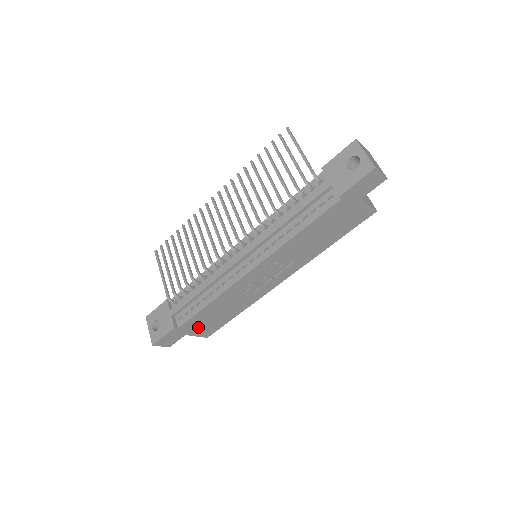
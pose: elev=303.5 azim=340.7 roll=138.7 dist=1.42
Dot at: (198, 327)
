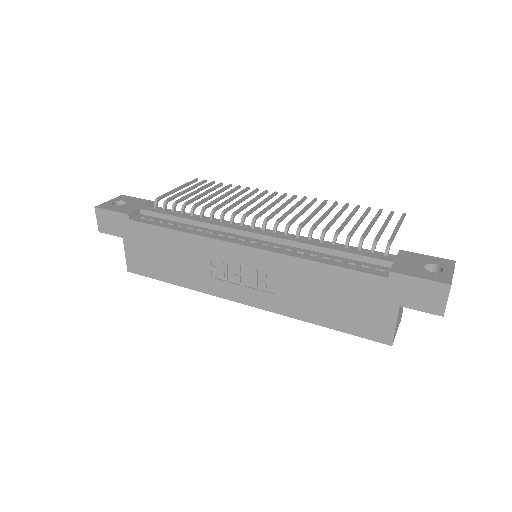
Dot at: (139, 245)
